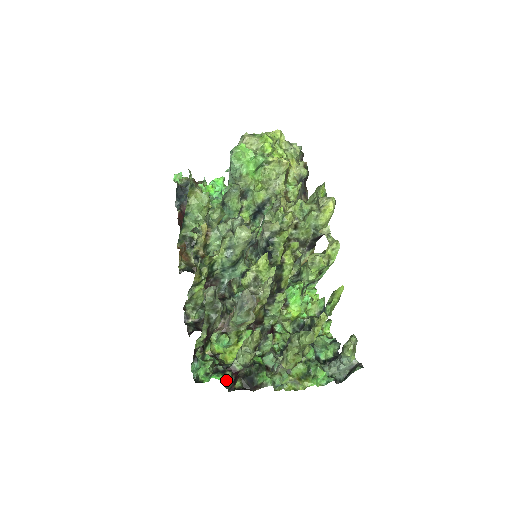
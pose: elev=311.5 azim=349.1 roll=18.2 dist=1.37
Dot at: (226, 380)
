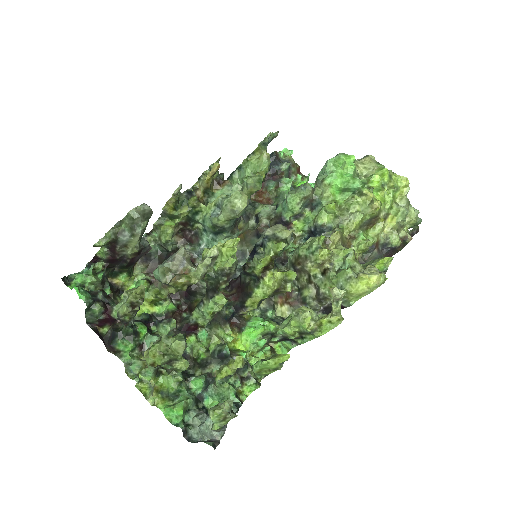
Dot at: (91, 309)
